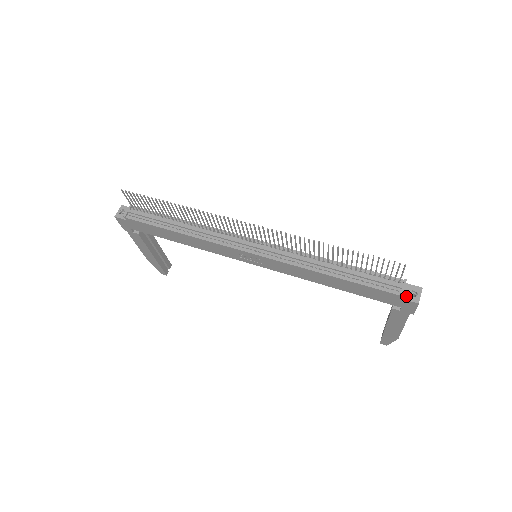
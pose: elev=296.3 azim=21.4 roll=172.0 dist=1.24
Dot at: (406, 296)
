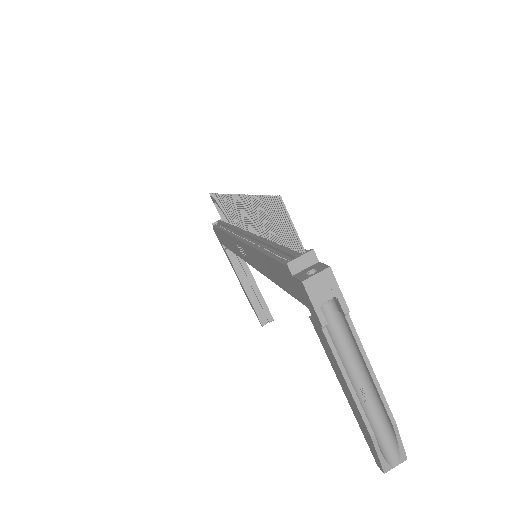
Dot at: (300, 273)
